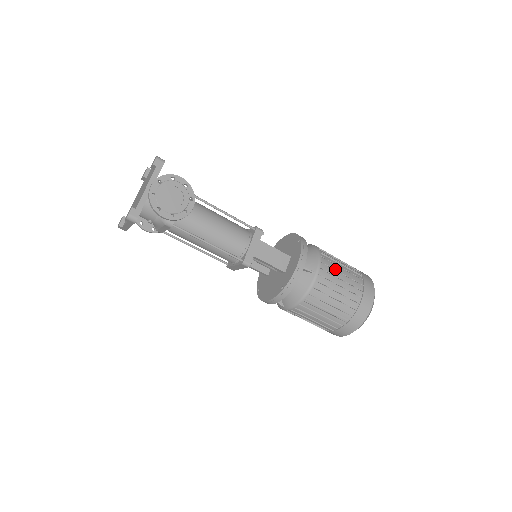
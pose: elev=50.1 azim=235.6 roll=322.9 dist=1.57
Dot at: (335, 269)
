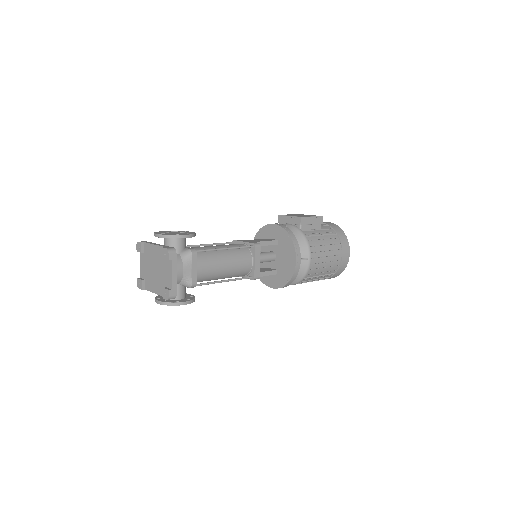
Dot at: (306, 282)
